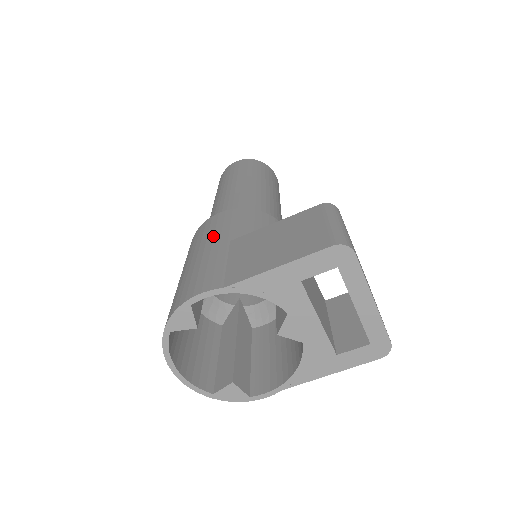
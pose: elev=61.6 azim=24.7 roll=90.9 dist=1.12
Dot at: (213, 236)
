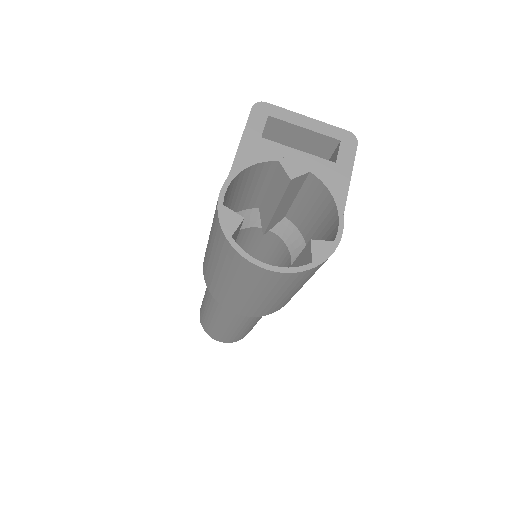
Dot at: occluded
